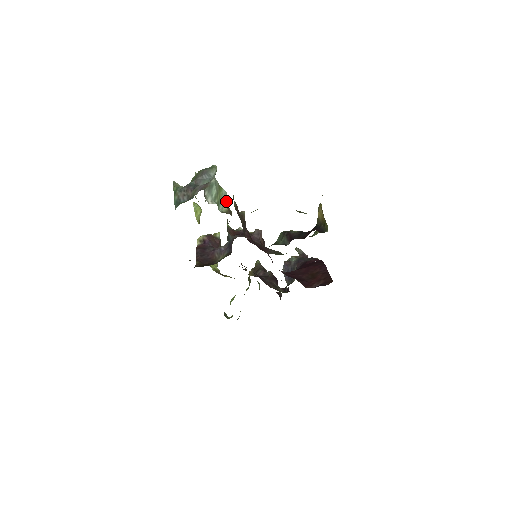
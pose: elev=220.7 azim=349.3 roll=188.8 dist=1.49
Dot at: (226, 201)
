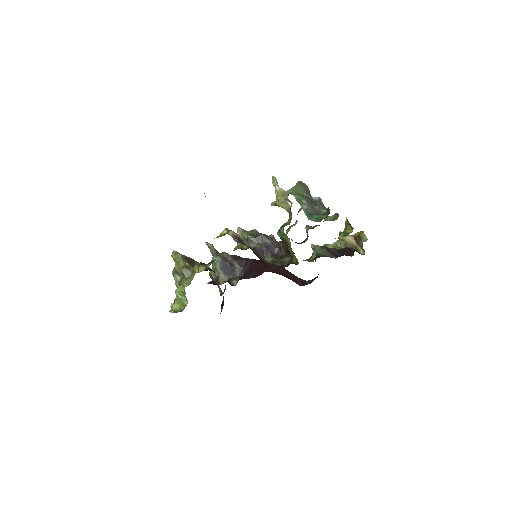
Dot at: occluded
